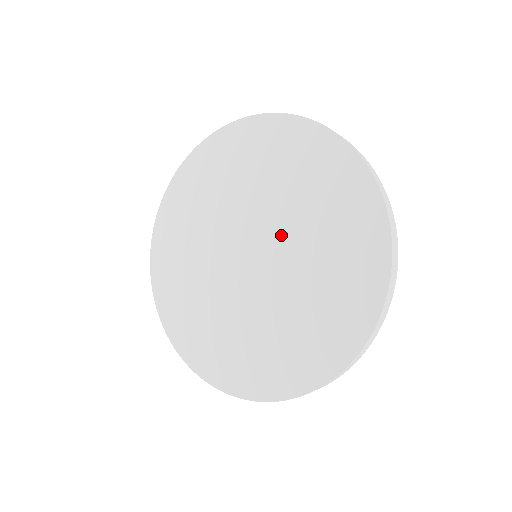
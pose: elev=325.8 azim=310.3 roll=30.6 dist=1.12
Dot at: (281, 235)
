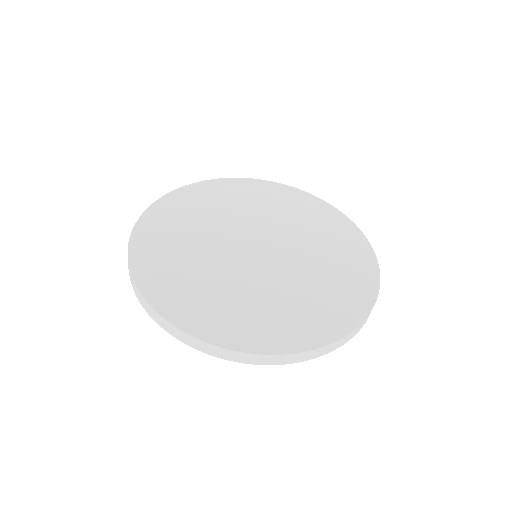
Dot at: (275, 231)
